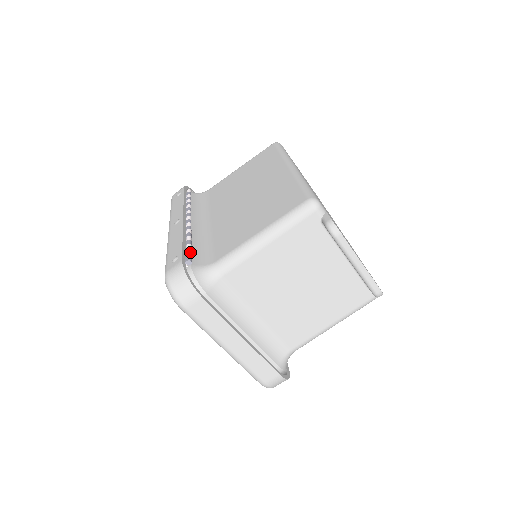
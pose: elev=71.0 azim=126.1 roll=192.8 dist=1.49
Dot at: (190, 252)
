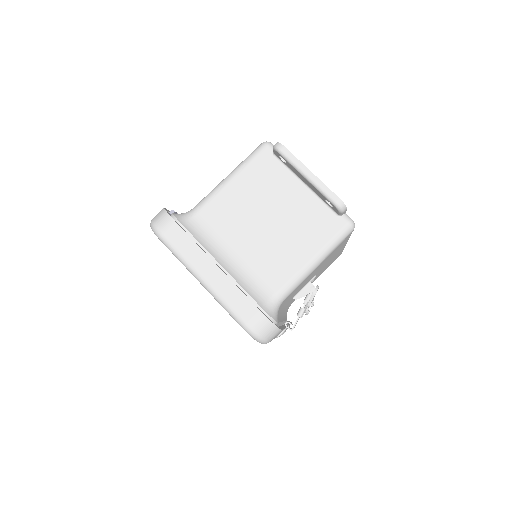
Dot at: (177, 213)
